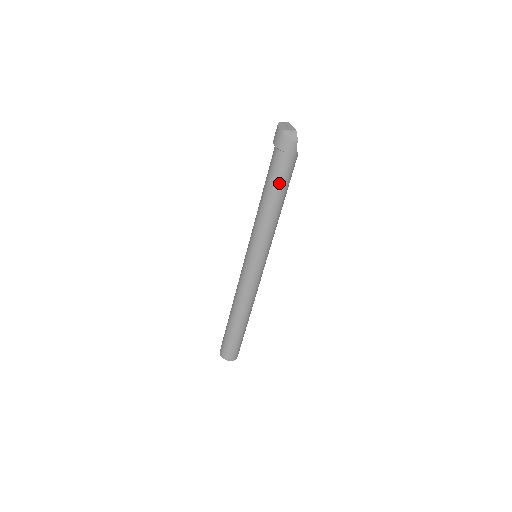
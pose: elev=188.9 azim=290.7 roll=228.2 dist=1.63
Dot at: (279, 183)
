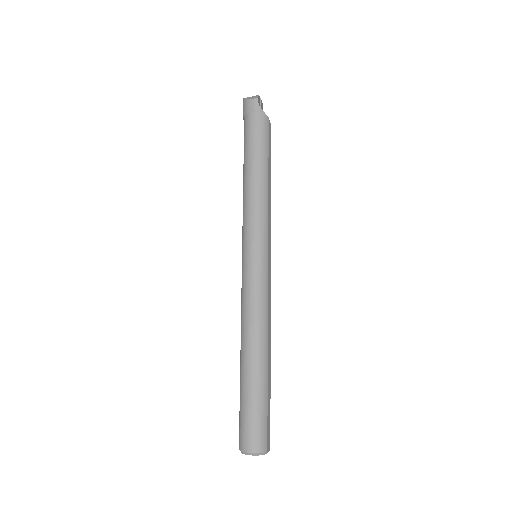
Dot at: (250, 146)
